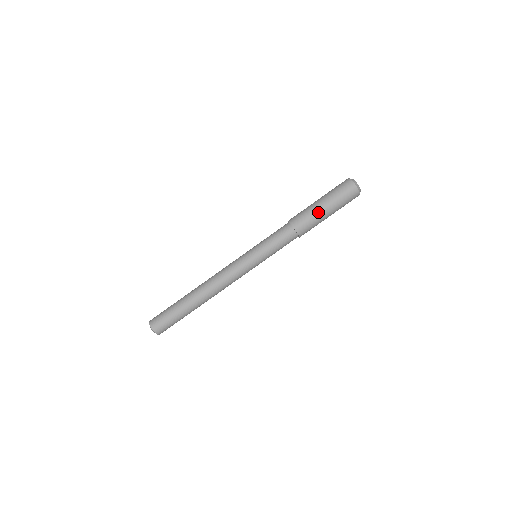
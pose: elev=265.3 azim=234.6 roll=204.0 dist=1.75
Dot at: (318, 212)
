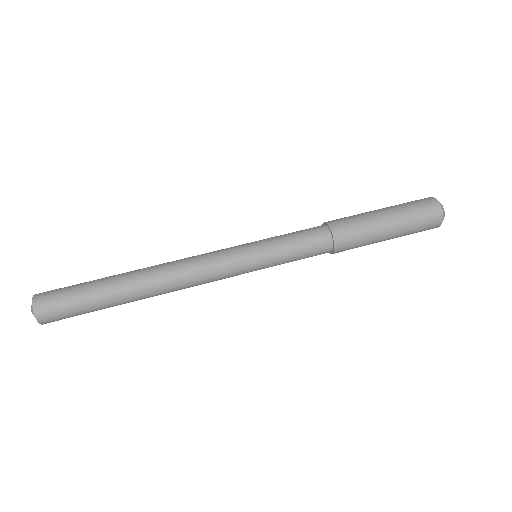
Dot at: occluded
